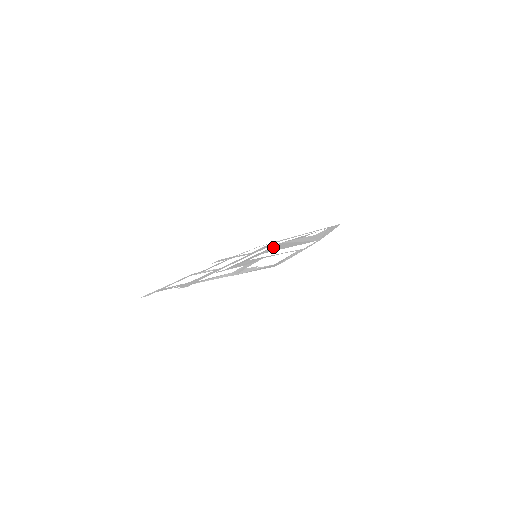
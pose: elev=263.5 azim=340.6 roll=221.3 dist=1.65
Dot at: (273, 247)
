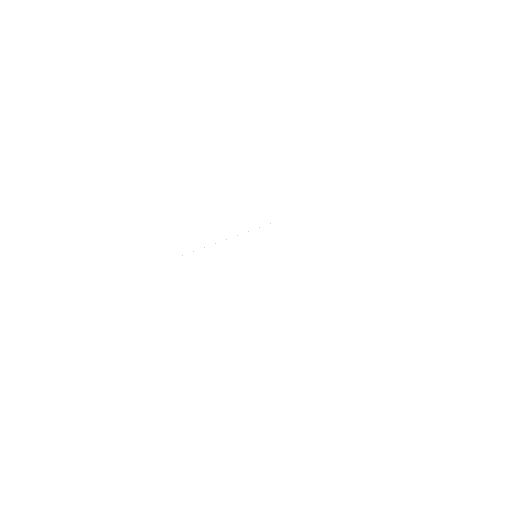
Dot at: (281, 250)
